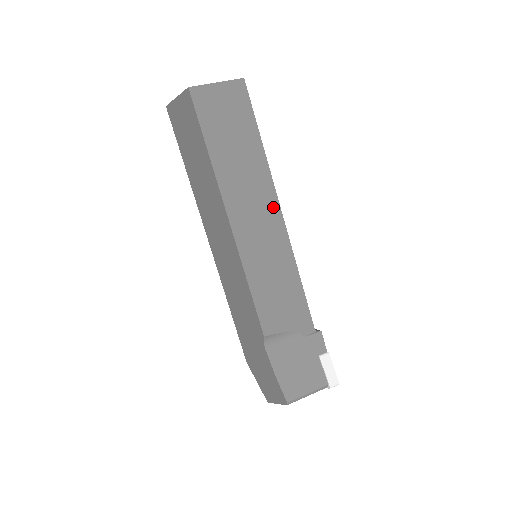
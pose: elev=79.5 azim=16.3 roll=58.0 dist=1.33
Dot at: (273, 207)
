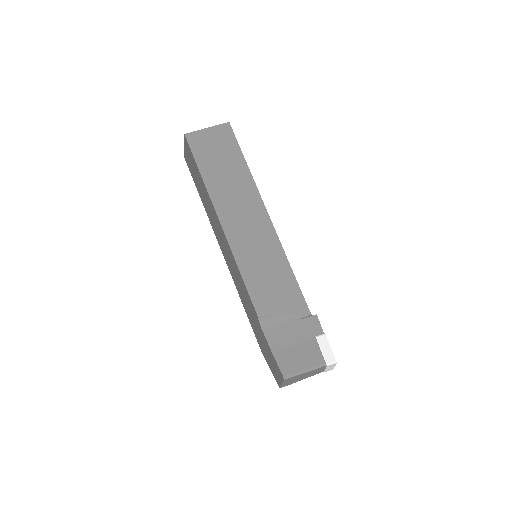
Dot at: (260, 211)
